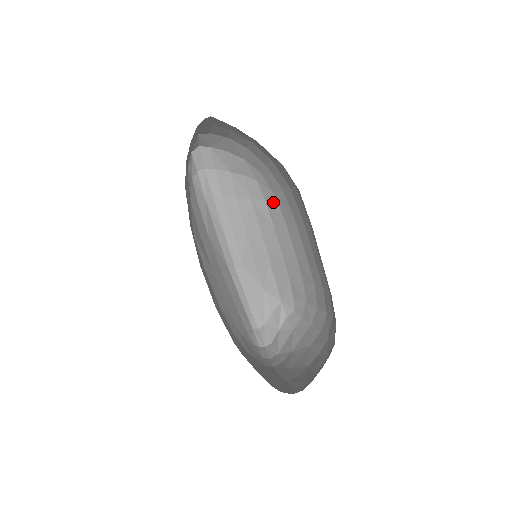
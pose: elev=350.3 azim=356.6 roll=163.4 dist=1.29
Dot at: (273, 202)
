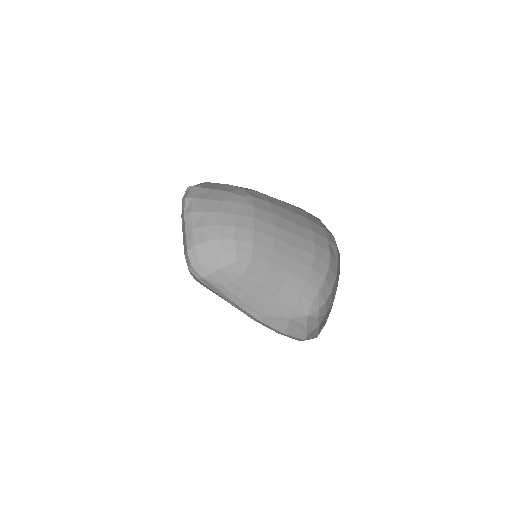
Dot at: (254, 261)
